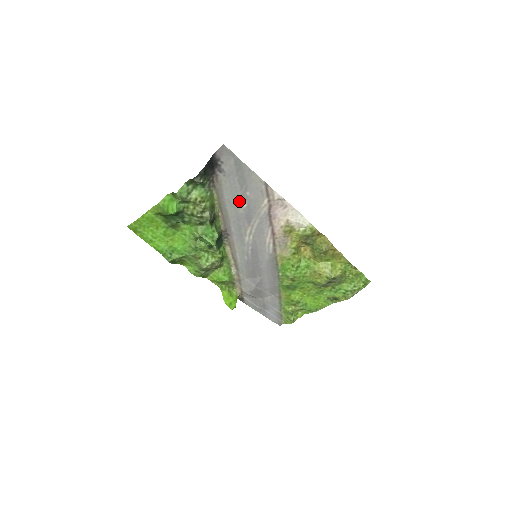
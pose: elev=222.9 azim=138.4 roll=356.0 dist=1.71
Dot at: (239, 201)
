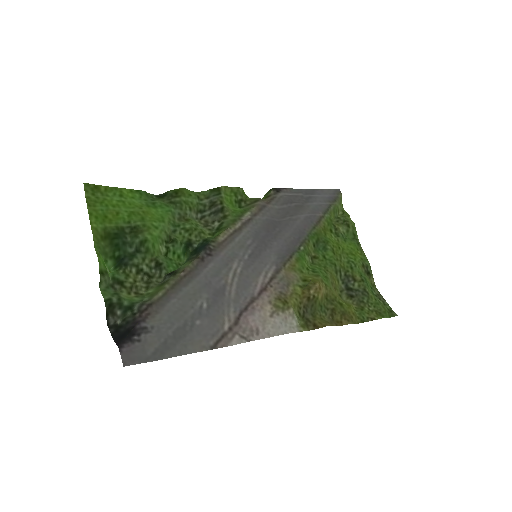
Dot at: (194, 306)
